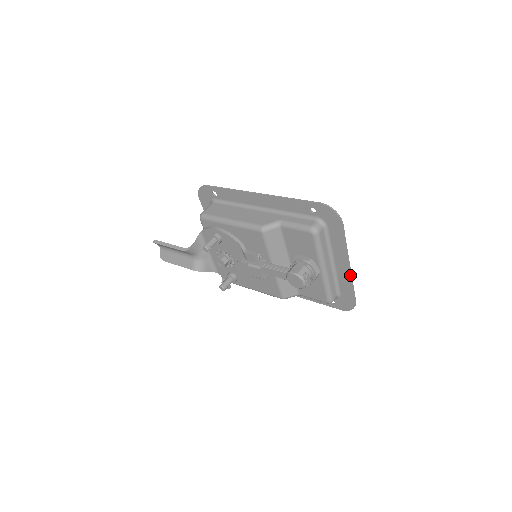
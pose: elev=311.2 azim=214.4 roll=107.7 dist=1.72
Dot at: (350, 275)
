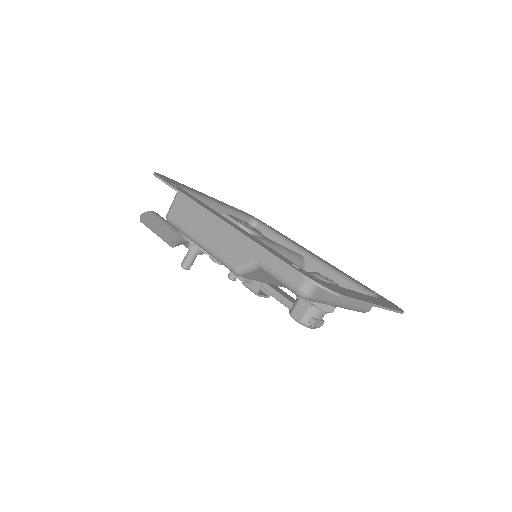
Dot at: (382, 308)
